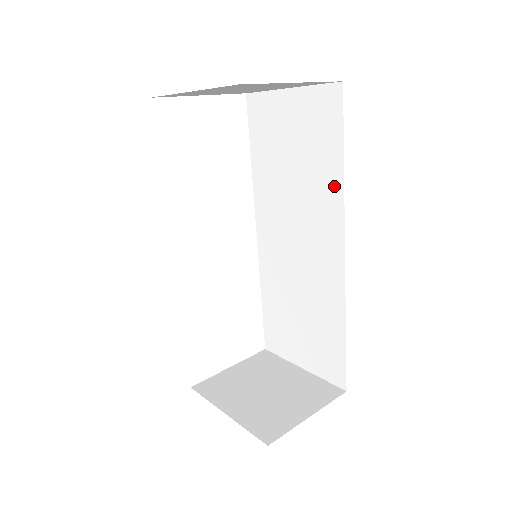
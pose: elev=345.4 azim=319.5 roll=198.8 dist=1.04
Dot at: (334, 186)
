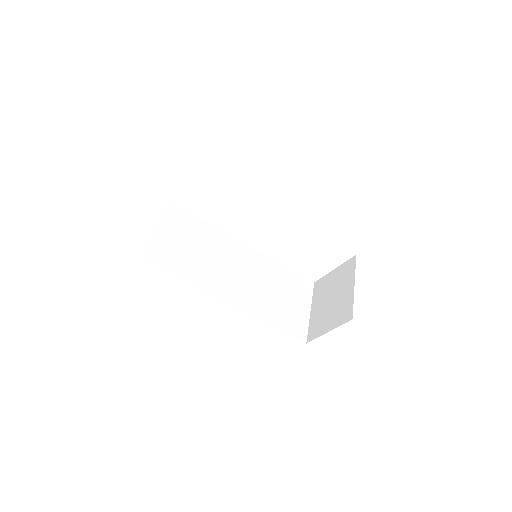
Dot at: occluded
